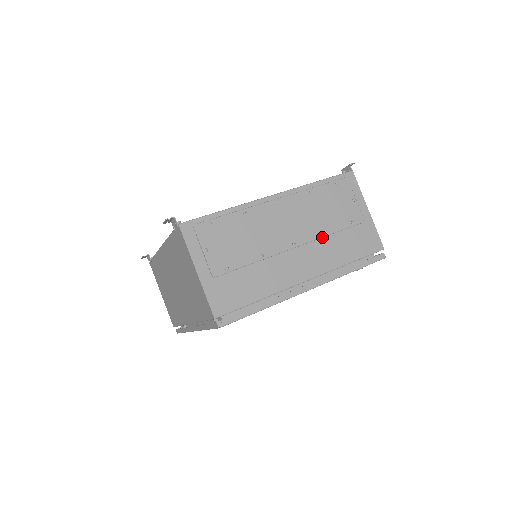
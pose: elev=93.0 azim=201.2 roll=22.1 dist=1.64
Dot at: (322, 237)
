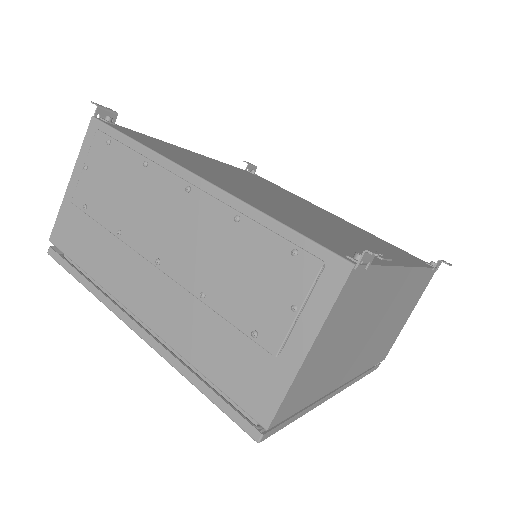
Dot at: (196, 296)
